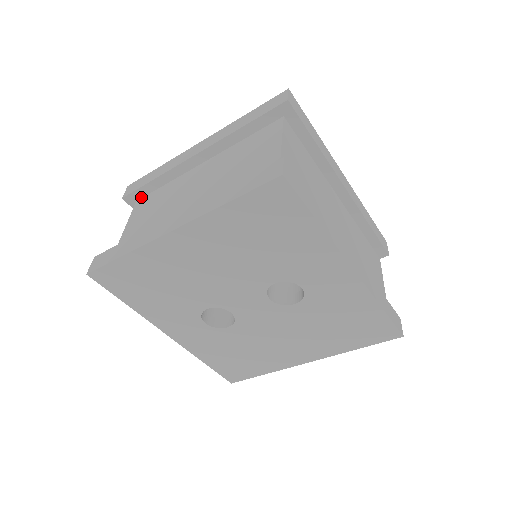
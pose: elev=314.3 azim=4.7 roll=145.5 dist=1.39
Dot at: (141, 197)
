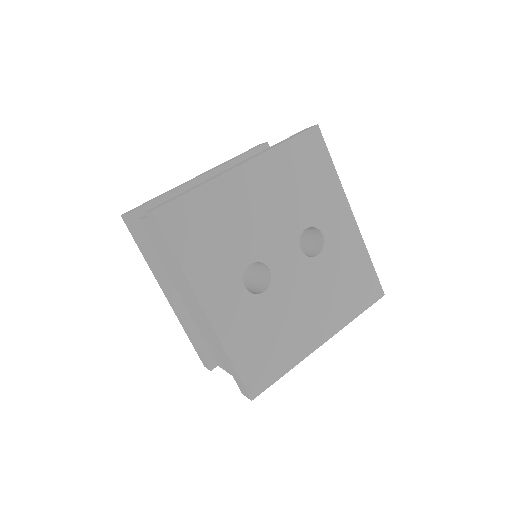
Dot at: (144, 215)
